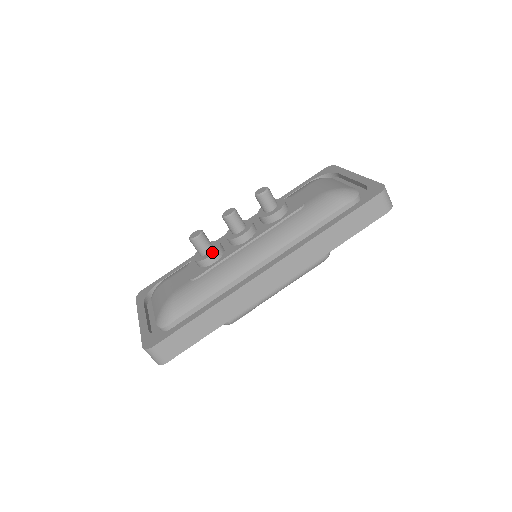
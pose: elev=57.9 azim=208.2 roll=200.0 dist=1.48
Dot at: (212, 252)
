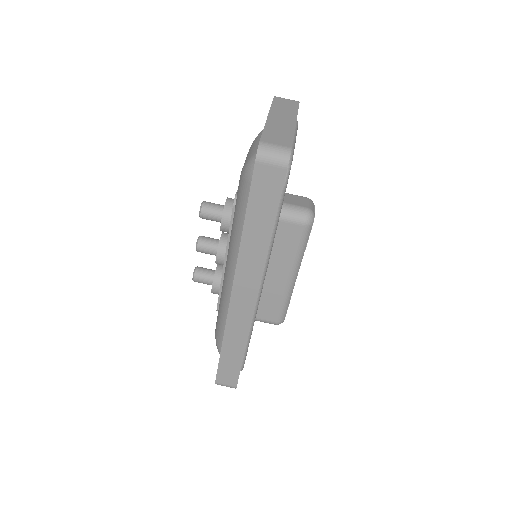
Dot at: (212, 282)
